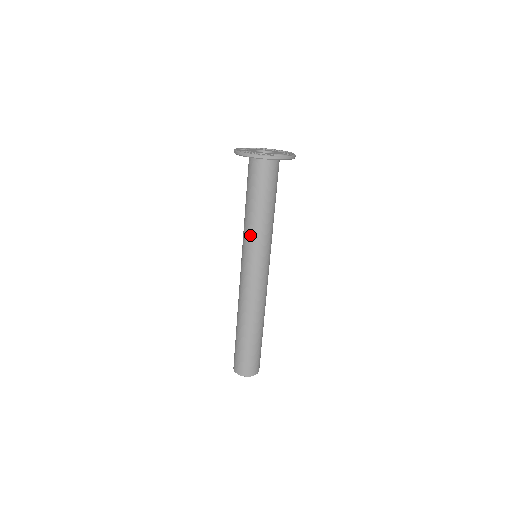
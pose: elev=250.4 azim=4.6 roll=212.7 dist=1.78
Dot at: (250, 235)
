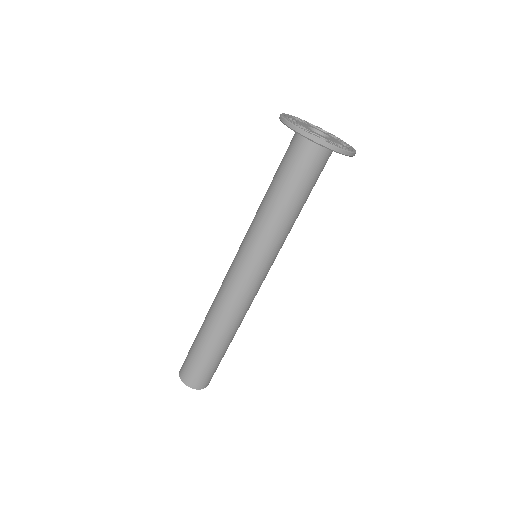
Dot at: (264, 233)
